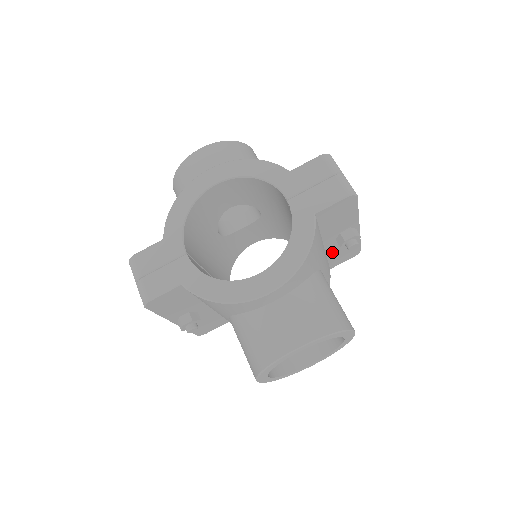
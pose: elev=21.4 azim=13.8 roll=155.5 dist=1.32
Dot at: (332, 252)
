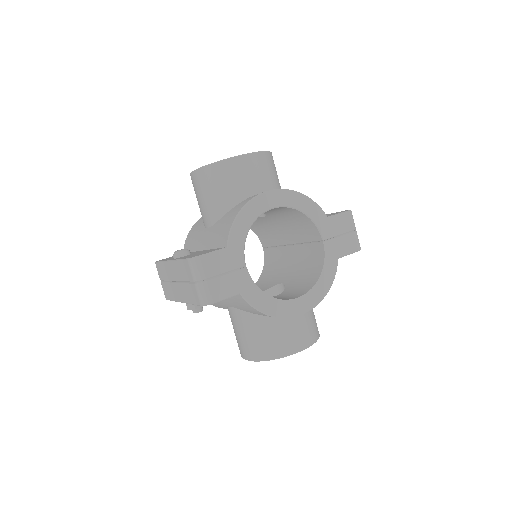
Dot at: occluded
